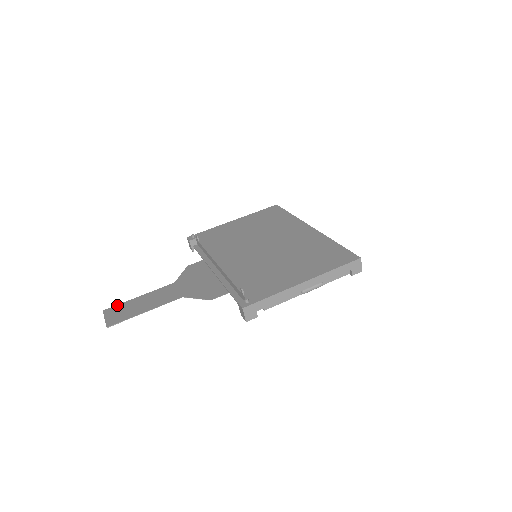
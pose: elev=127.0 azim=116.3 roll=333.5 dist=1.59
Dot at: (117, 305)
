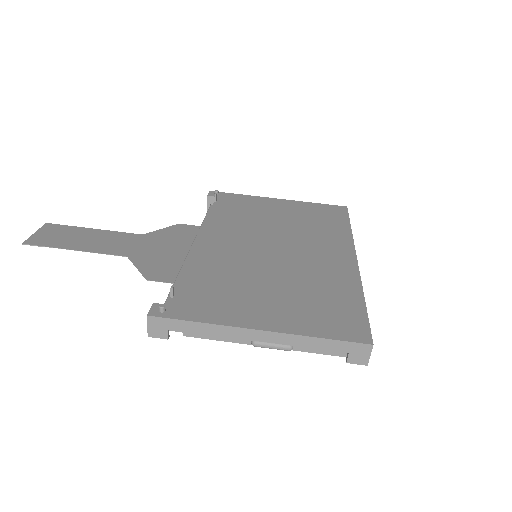
Dot at: (64, 225)
